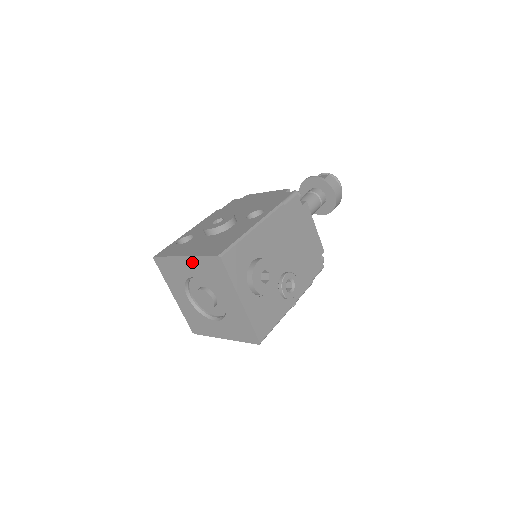
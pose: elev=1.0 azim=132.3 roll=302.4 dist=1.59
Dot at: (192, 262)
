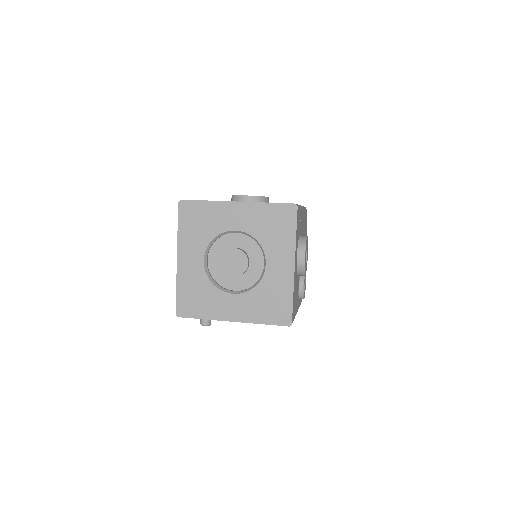
Dot at: (246, 210)
